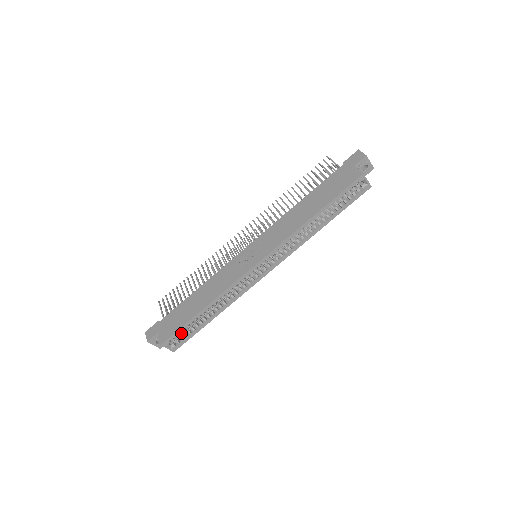
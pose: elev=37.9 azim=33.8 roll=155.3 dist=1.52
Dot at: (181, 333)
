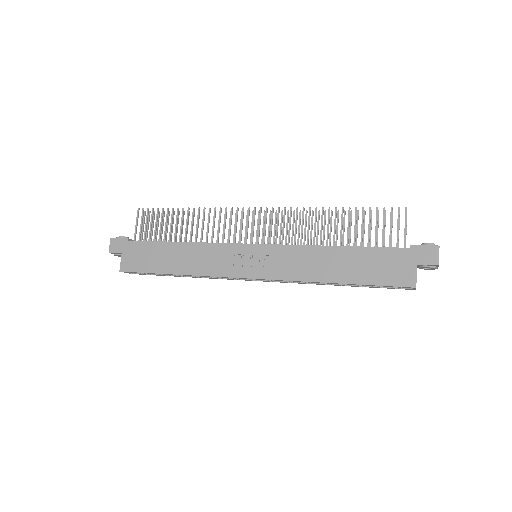
Dot at: occluded
